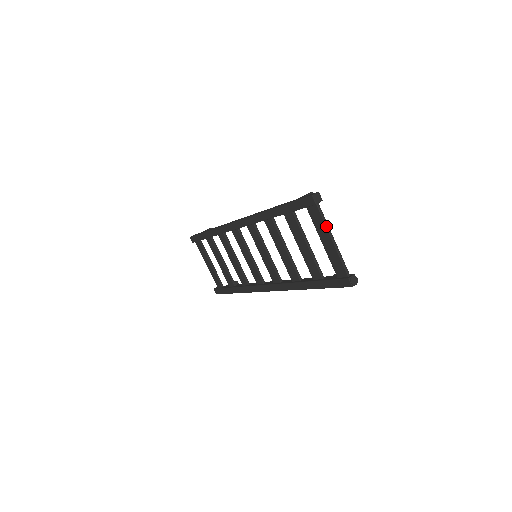
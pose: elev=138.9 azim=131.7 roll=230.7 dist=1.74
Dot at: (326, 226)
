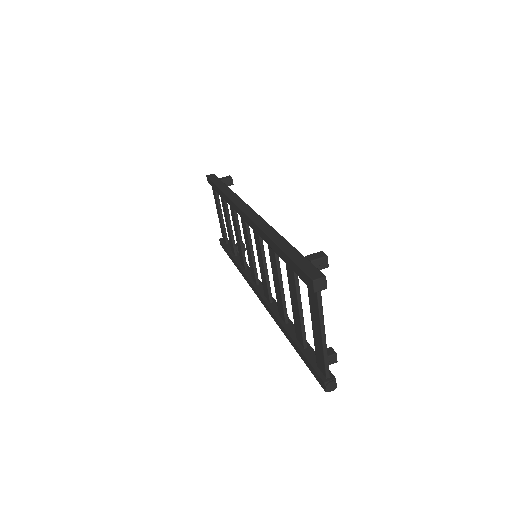
Dot at: (320, 318)
